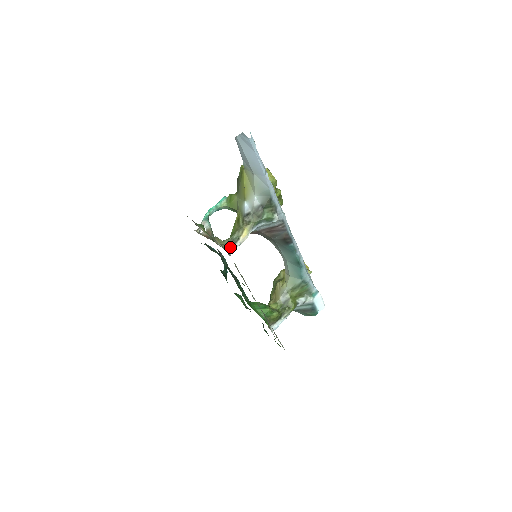
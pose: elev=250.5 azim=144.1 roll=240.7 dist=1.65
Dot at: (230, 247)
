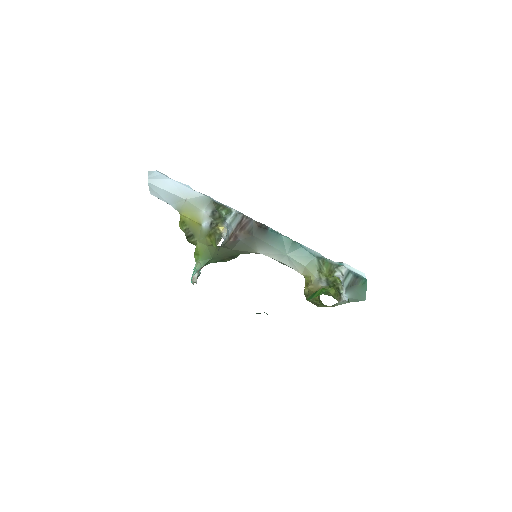
Dot at: occluded
